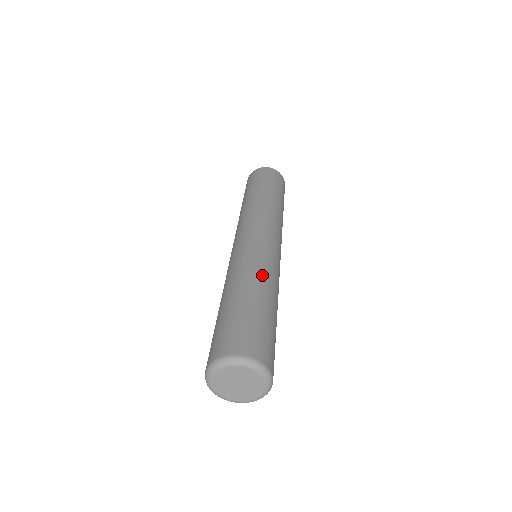
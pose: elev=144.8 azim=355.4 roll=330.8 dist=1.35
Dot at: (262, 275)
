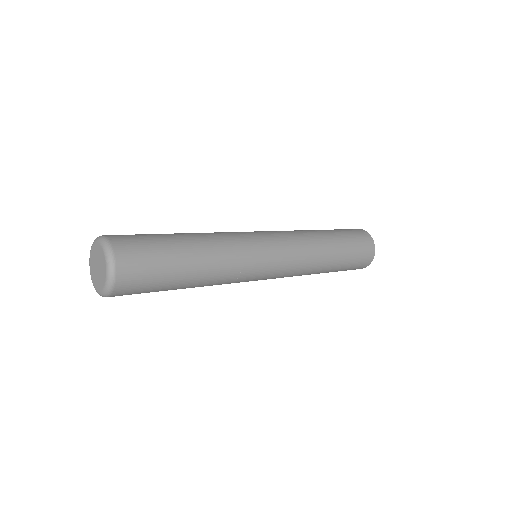
Dot at: occluded
